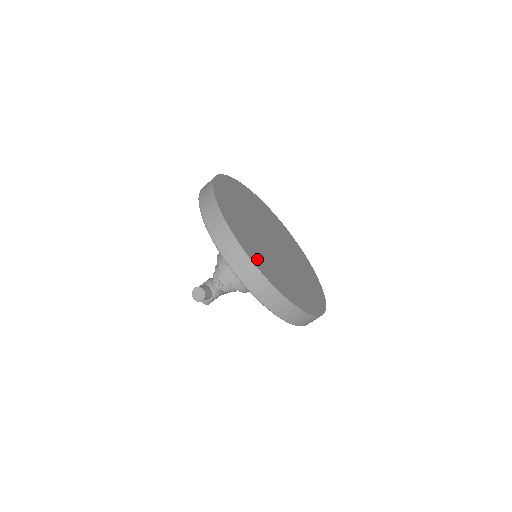
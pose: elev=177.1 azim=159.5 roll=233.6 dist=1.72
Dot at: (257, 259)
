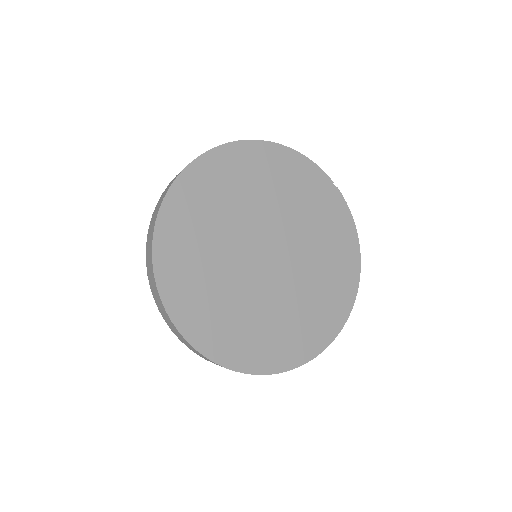
Dot at: (218, 341)
